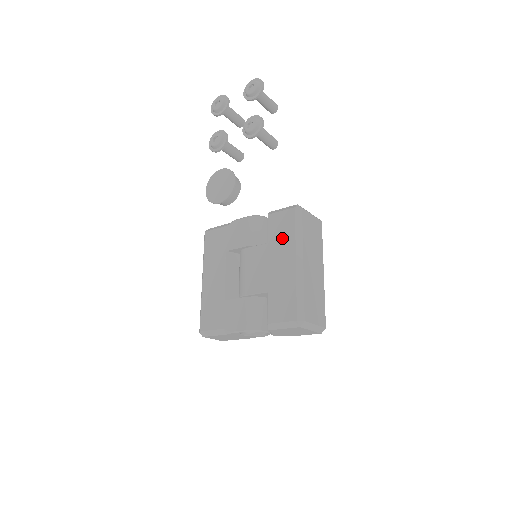
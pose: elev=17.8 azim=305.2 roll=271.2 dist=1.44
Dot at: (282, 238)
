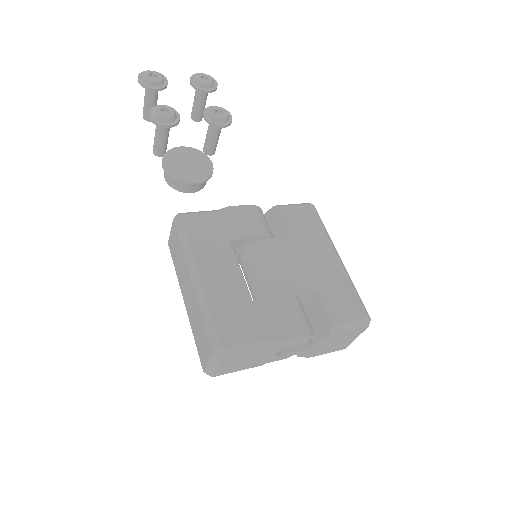
Dot at: (310, 232)
